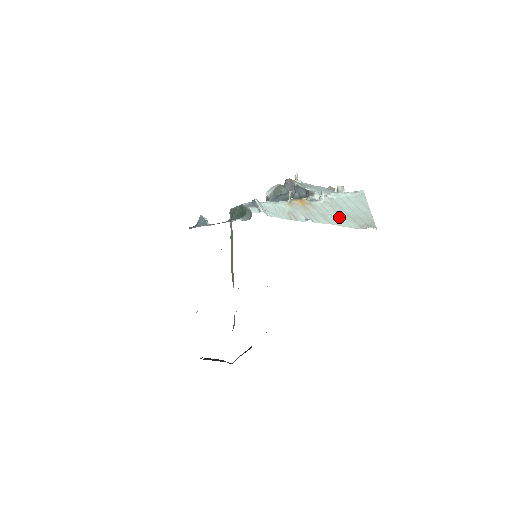
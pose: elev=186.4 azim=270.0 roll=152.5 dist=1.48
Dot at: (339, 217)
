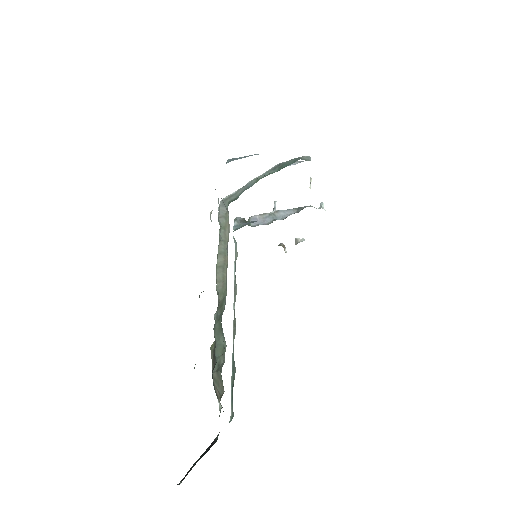
Dot at: occluded
